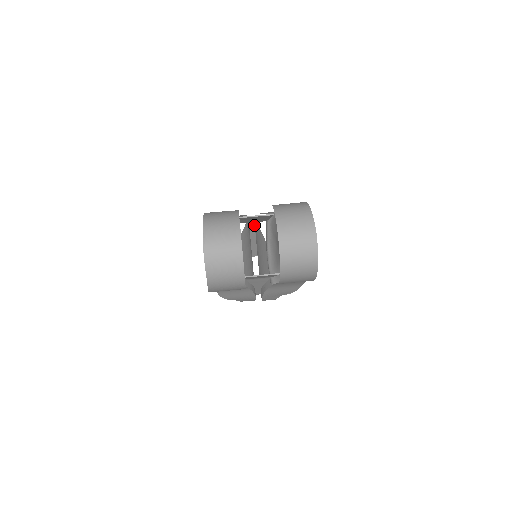
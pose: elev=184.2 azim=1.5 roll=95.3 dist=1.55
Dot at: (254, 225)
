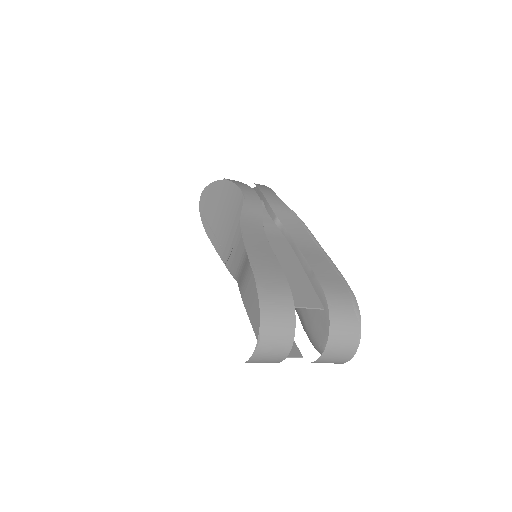
Dot at: occluded
